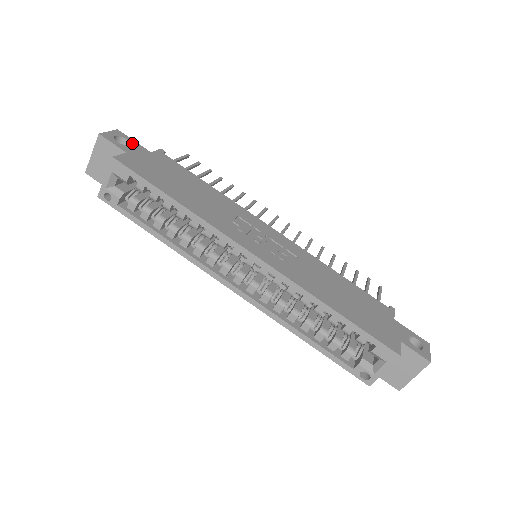
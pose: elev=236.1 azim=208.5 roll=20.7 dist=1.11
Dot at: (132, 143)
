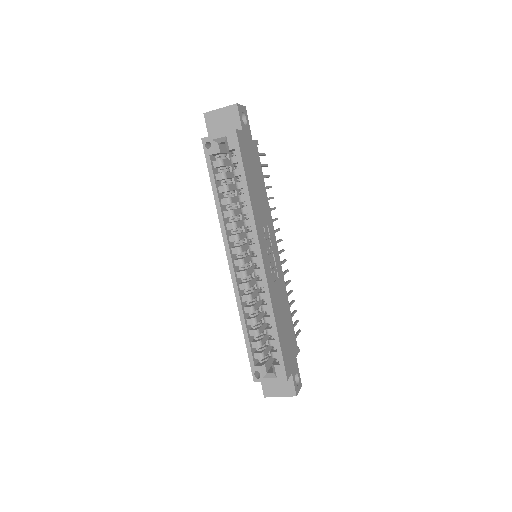
Dot at: (248, 124)
